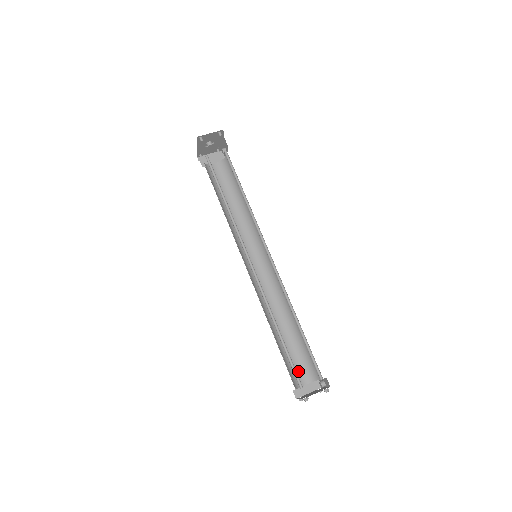
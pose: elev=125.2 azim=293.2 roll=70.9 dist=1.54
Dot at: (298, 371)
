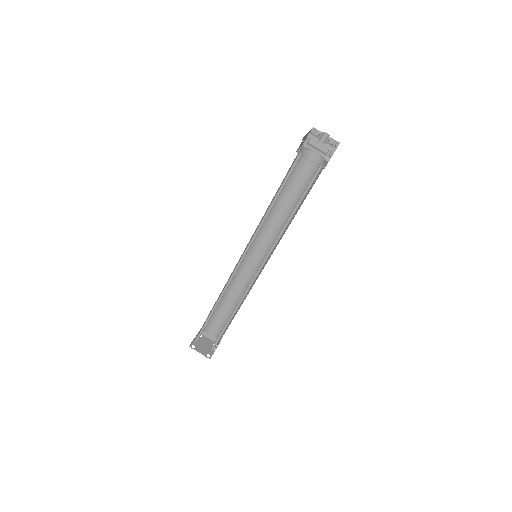
Dot at: (214, 326)
